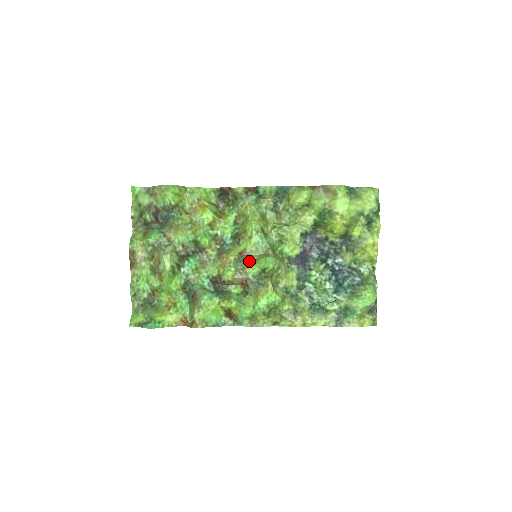
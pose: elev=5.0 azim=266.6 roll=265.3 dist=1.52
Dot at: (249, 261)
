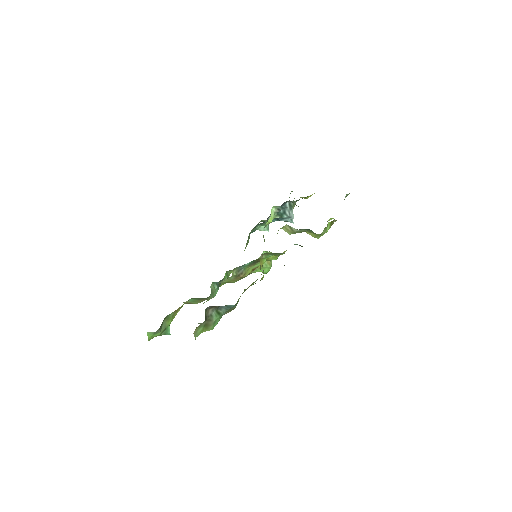
Dot at: (255, 269)
